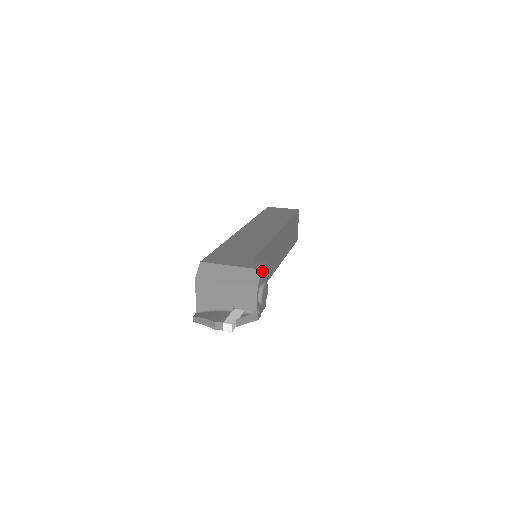
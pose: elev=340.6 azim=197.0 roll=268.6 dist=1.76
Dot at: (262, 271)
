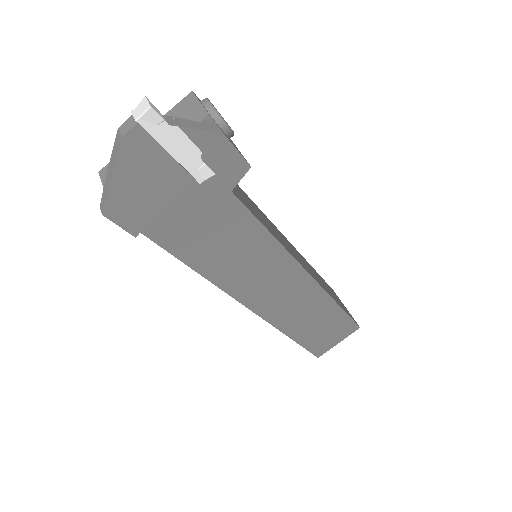
Dot at: occluded
